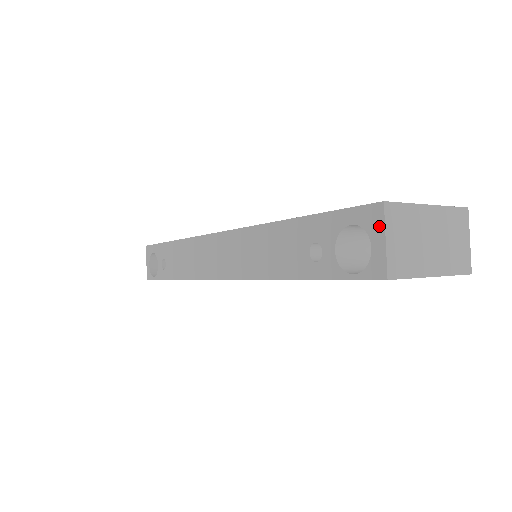
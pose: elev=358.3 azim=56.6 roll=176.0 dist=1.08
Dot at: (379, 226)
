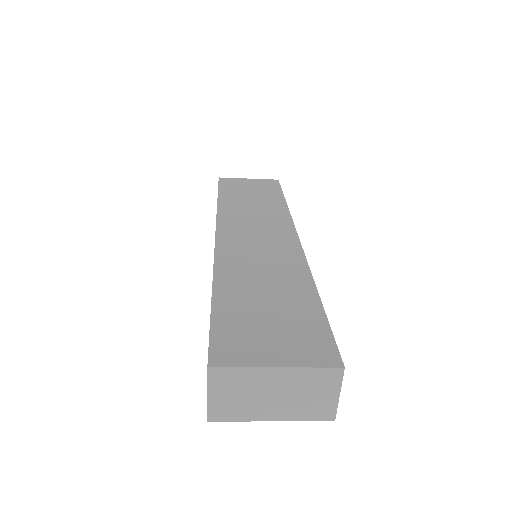
Dot at: (207, 380)
